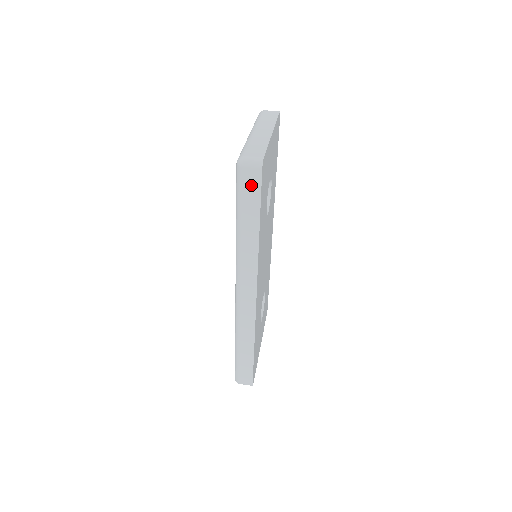
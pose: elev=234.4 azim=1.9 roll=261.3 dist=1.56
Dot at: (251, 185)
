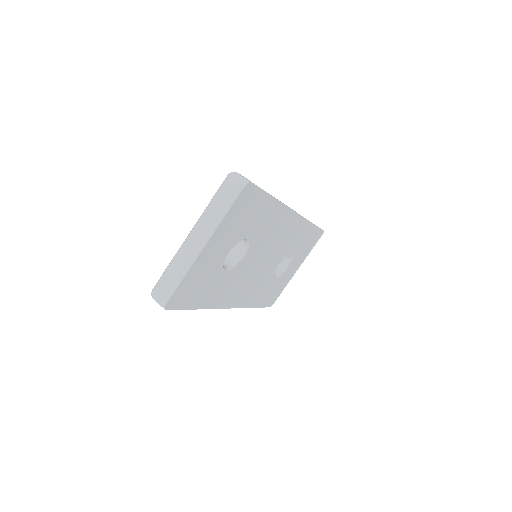
Dot at: occluded
